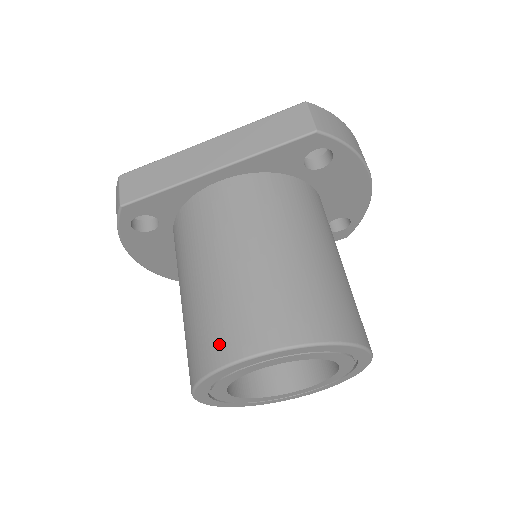
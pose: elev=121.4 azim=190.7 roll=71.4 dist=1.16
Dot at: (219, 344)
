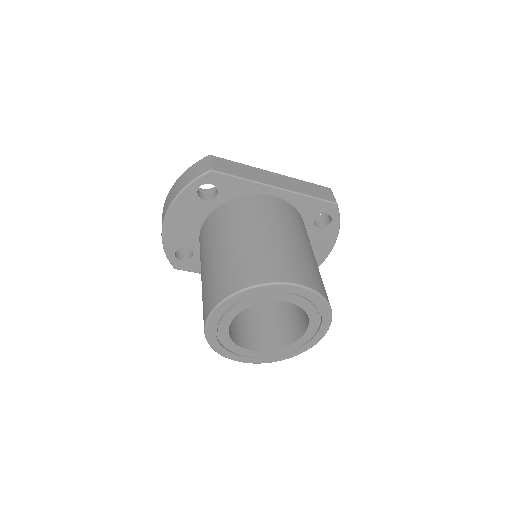
Dot at: (271, 271)
